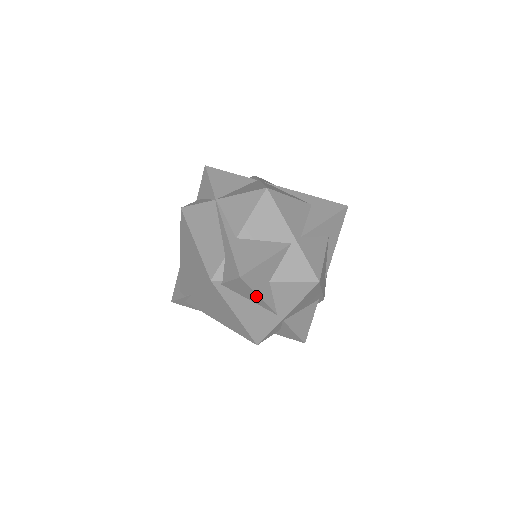
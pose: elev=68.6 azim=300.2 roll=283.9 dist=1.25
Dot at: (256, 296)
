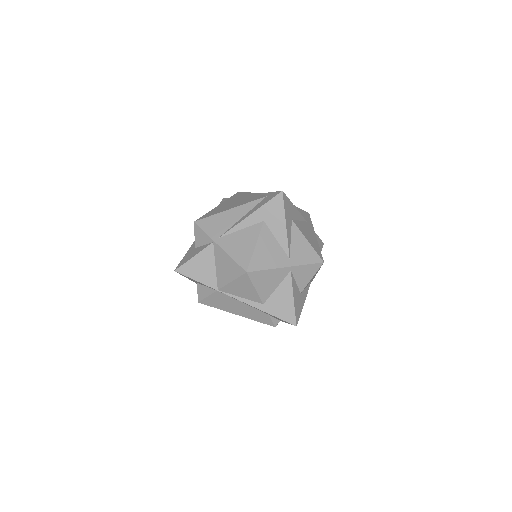
Dot at: (302, 304)
